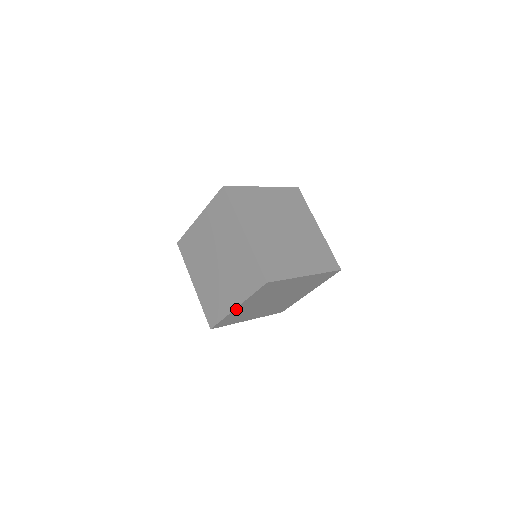
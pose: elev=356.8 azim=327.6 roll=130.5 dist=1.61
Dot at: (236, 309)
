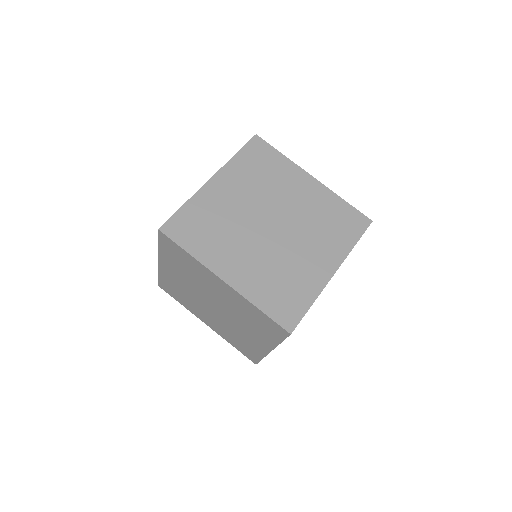
Dot at: occluded
